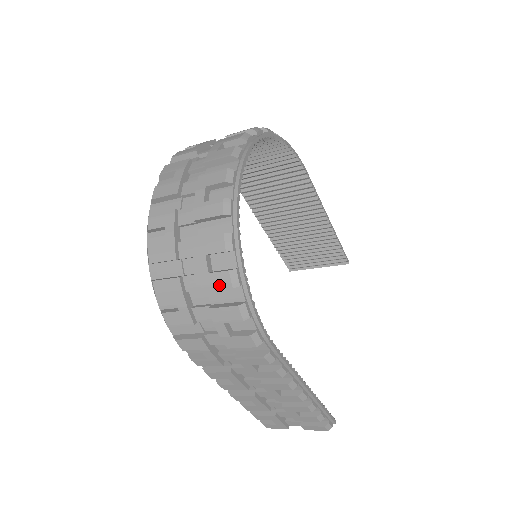
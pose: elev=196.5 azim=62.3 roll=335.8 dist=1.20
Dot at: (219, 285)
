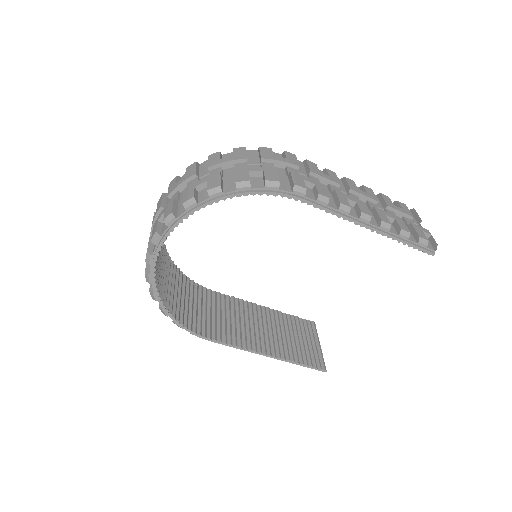
Dot at: occluded
